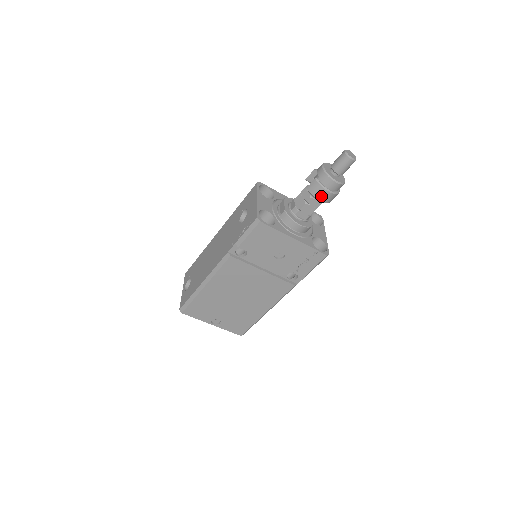
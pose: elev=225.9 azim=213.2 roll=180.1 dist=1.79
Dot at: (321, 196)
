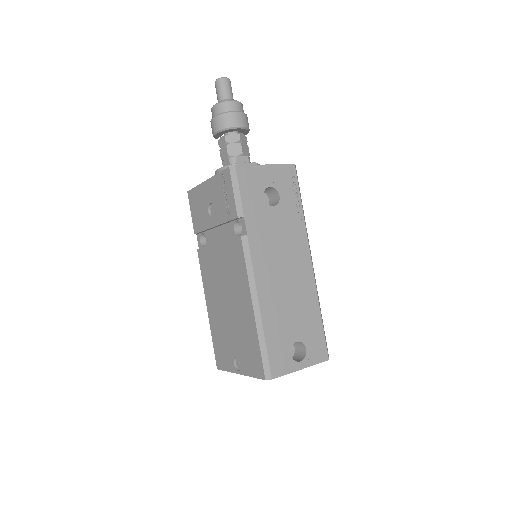
Dot at: (213, 128)
